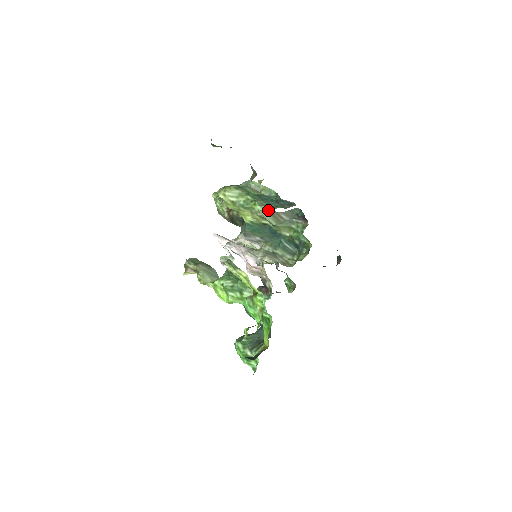
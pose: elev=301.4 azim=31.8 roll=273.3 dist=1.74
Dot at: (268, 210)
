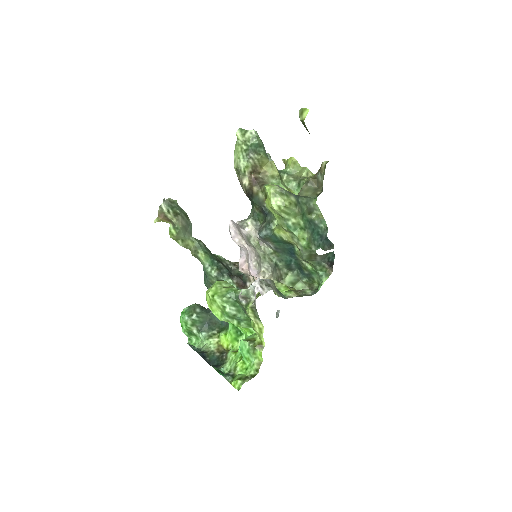
Dot at: (311, 248)
